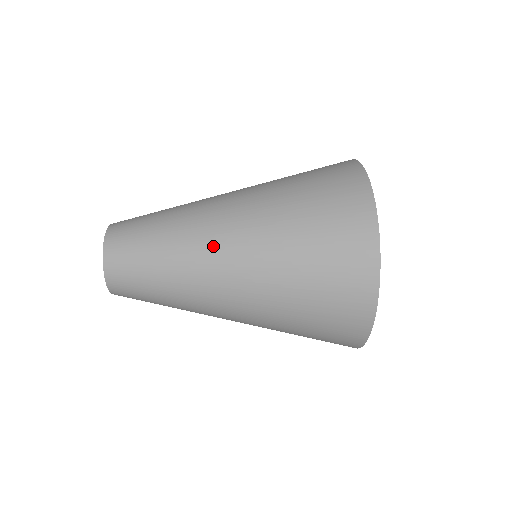
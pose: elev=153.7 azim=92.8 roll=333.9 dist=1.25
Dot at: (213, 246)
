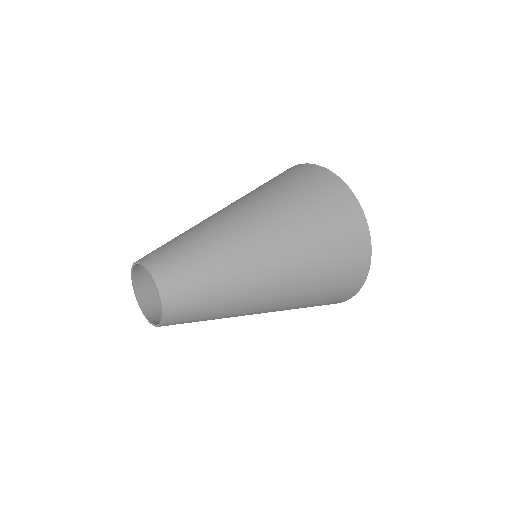
Dot at: (238, 224)
